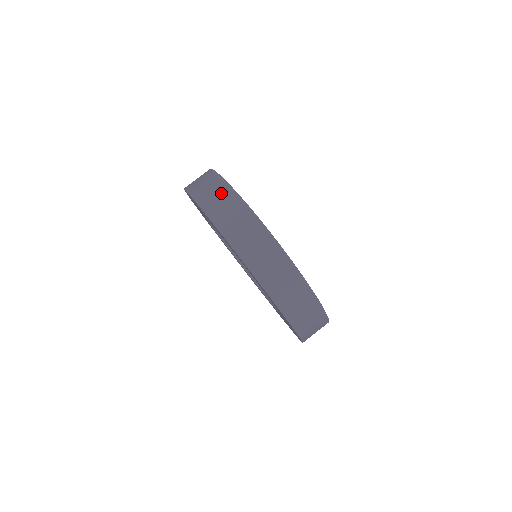
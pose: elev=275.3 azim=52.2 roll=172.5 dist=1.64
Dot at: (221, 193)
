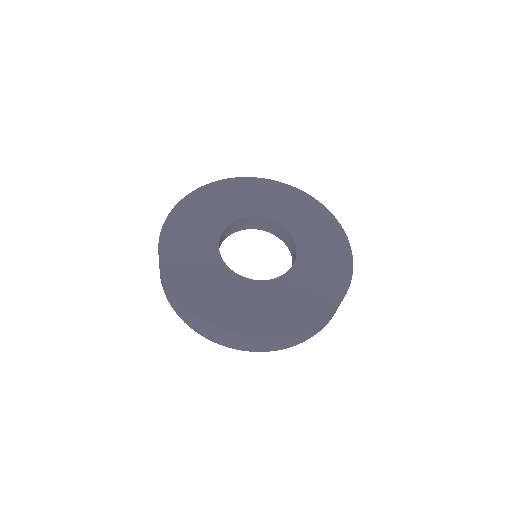
Dot at: (162, 277)
